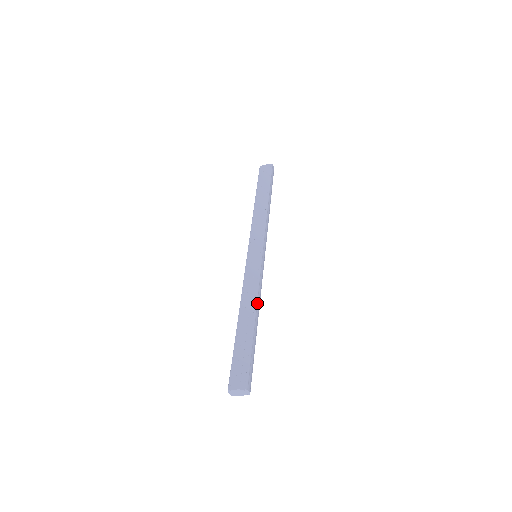
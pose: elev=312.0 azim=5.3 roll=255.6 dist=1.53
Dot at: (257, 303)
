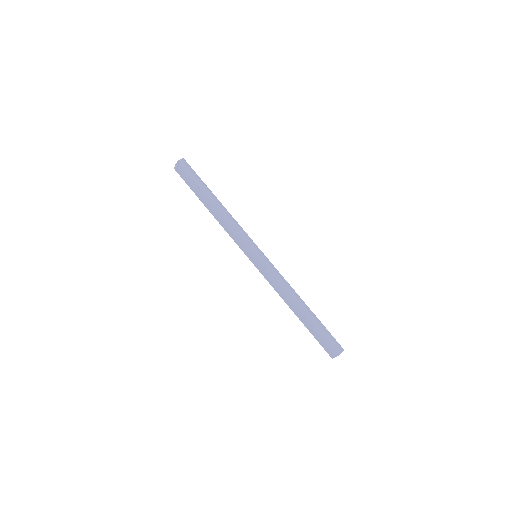
Dot at: (292, 296)
